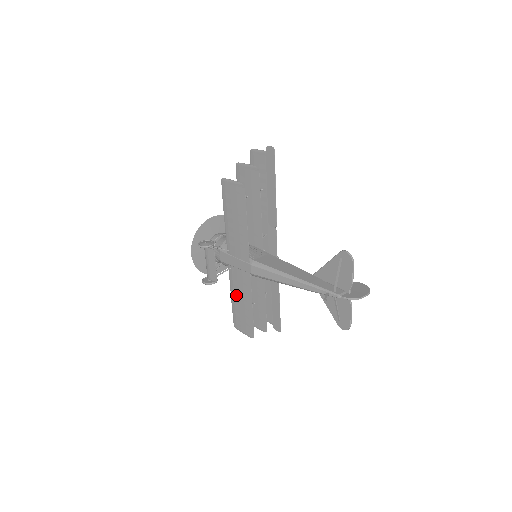
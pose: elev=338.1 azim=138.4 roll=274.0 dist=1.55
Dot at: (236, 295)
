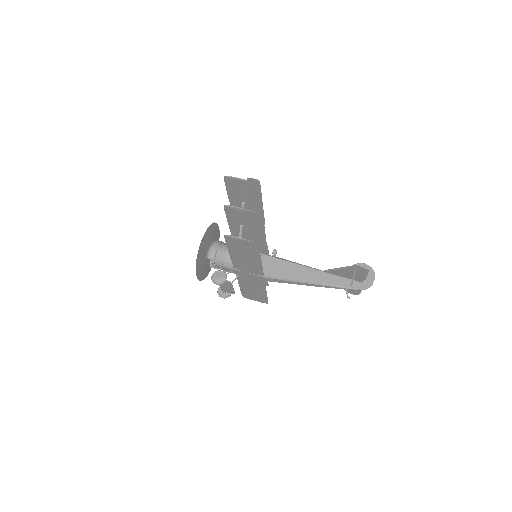
Dot at: (246, 287)
